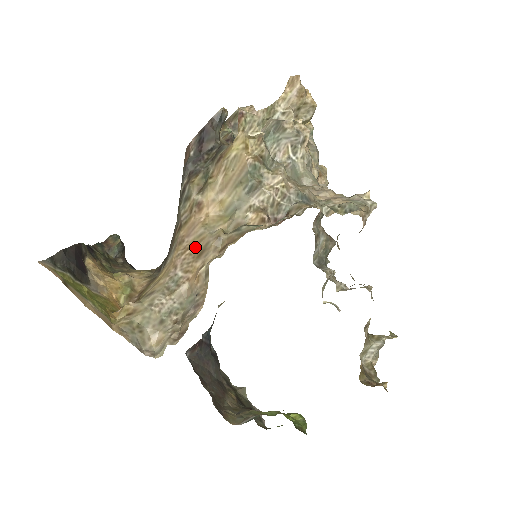
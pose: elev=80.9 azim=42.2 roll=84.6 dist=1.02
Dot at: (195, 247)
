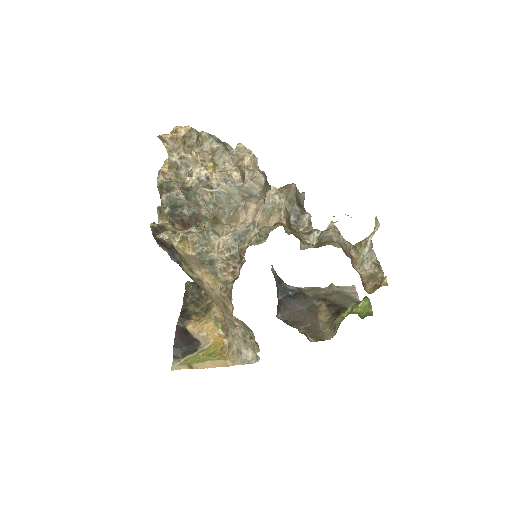
Dot at: (220, 303)
